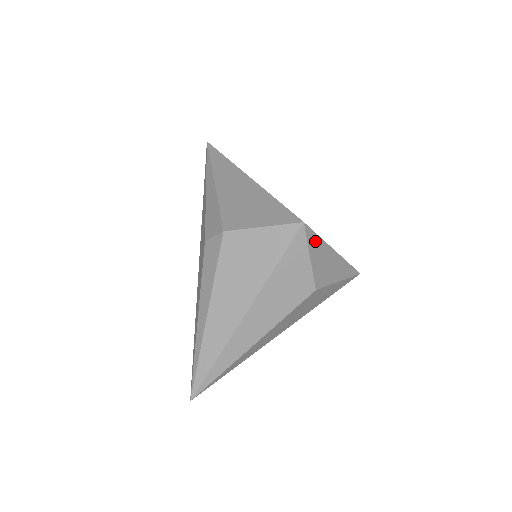
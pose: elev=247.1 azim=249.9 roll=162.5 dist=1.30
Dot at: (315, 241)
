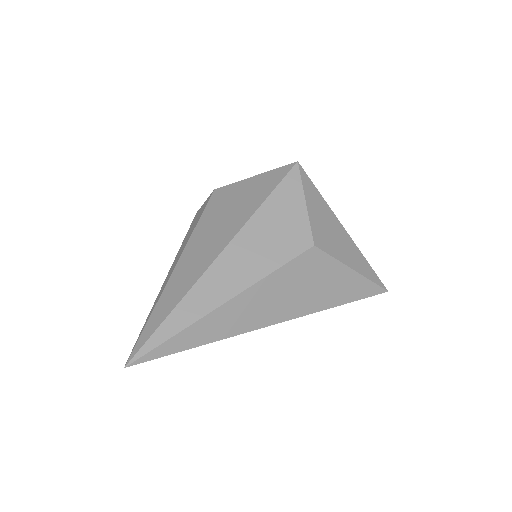
Dot at: (314, 193)
